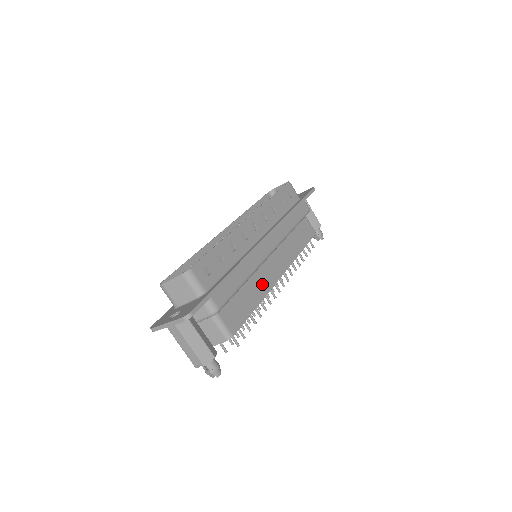
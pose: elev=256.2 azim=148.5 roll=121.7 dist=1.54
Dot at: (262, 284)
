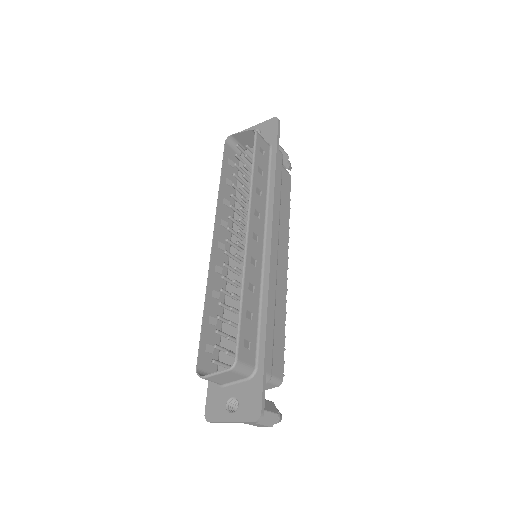
Dot at: (280, 296)
